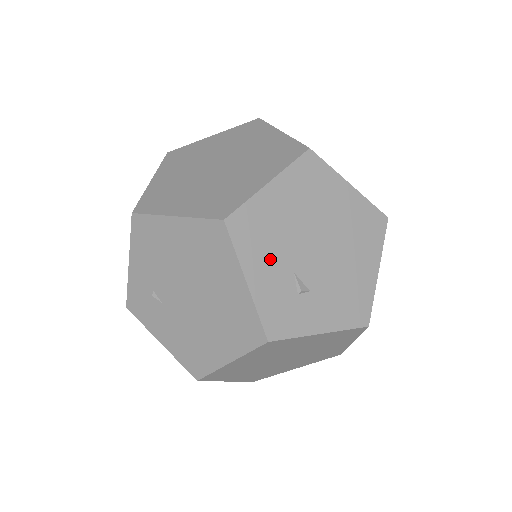
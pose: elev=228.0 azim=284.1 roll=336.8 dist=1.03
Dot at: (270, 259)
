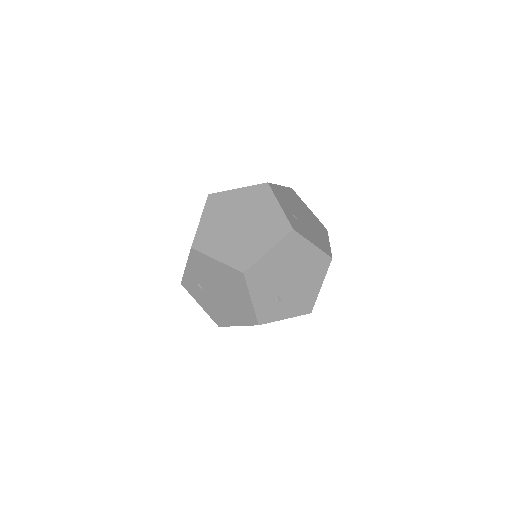
Dot at: (264, 288)
